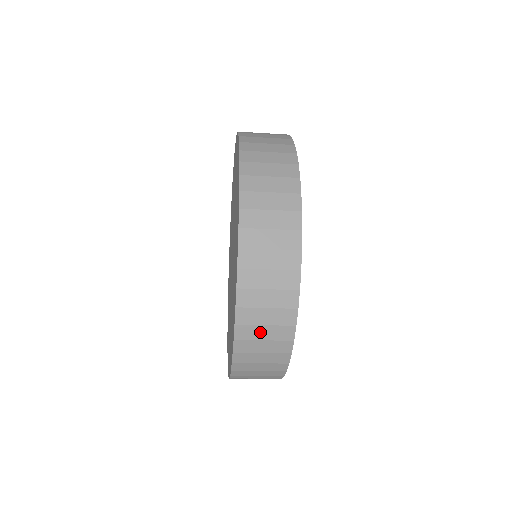
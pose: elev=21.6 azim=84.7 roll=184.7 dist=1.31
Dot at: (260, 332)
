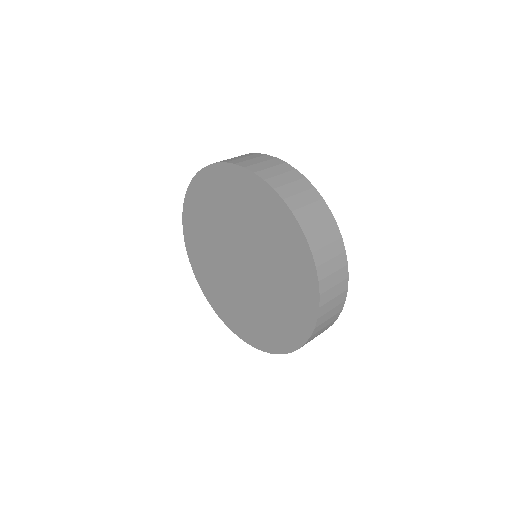
Dot at: occluded
